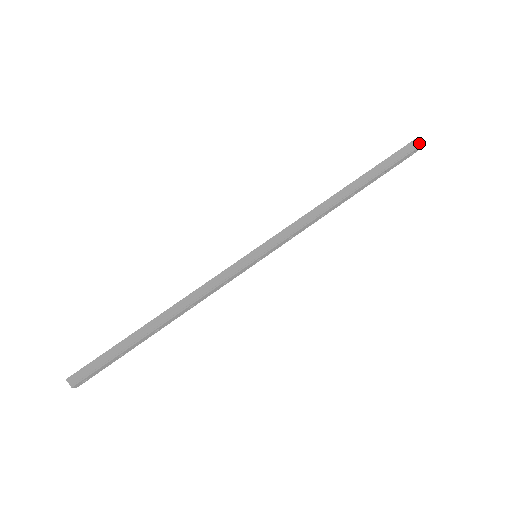
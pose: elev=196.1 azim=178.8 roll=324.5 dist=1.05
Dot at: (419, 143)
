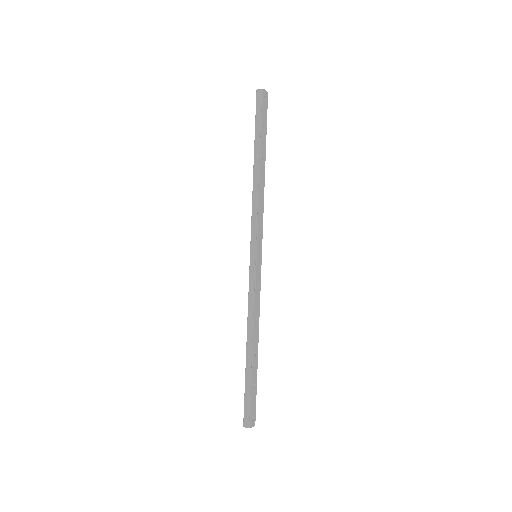
Dot at: (261, 89)
